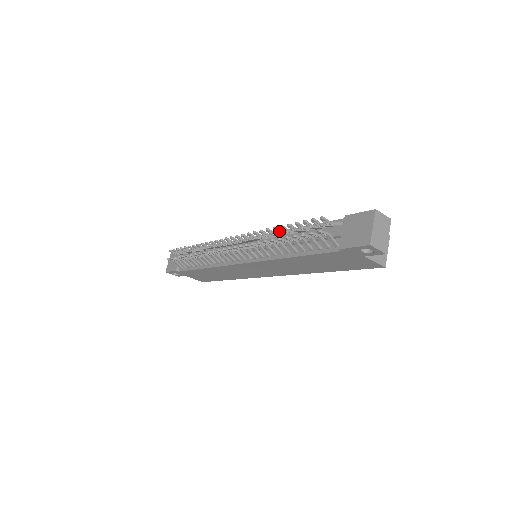
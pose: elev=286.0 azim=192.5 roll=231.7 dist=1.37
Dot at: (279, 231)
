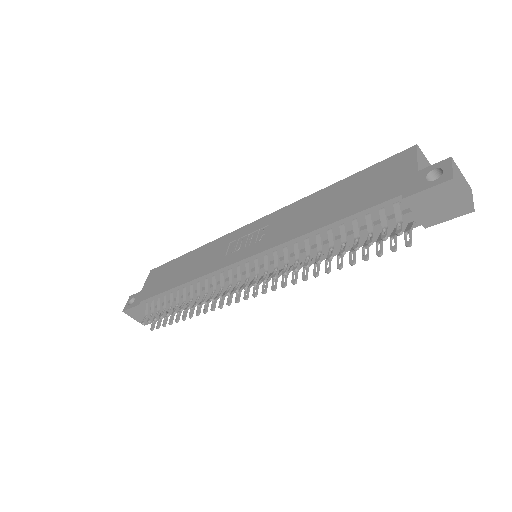
Dot at: occluded
